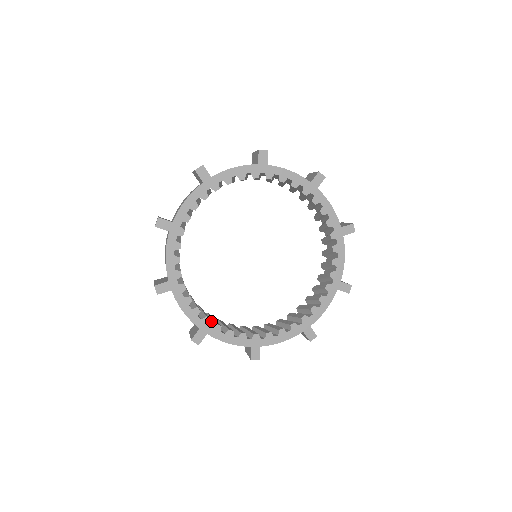
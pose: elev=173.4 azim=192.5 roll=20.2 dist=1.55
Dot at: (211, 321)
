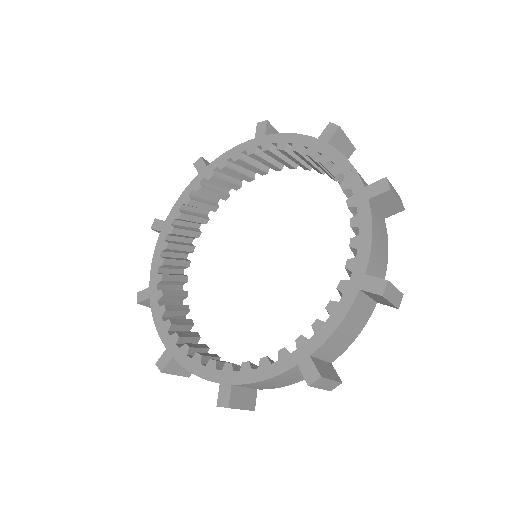
Dot at: occluded
